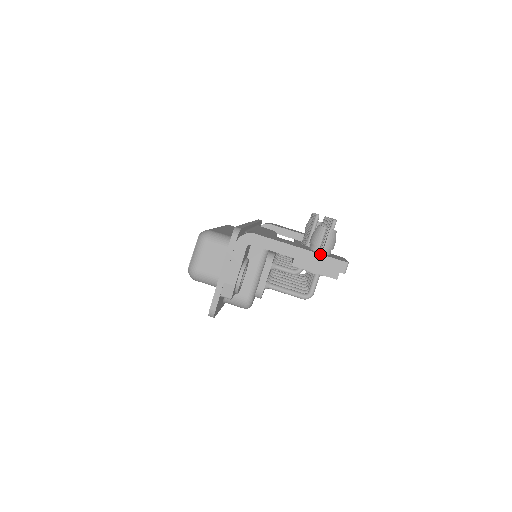
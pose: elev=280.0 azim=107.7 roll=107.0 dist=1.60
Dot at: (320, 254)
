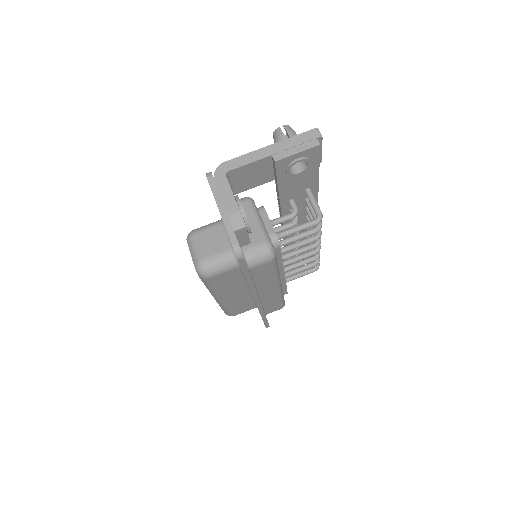
Dot at: (290, 138)
